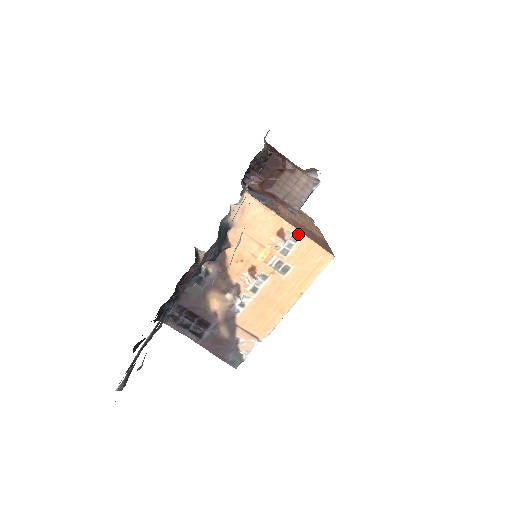
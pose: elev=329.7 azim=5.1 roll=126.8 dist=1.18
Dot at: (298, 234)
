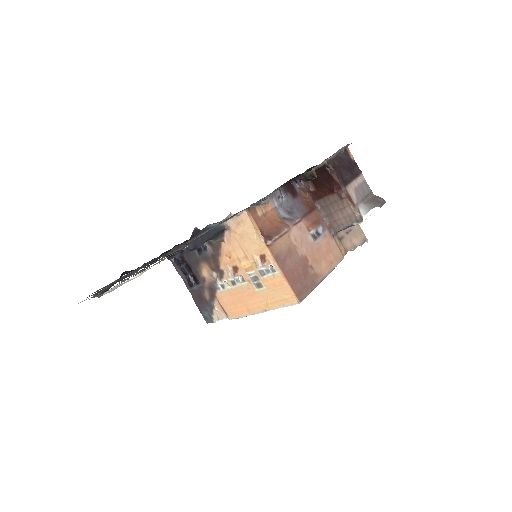
Dot at: (276, 267)
